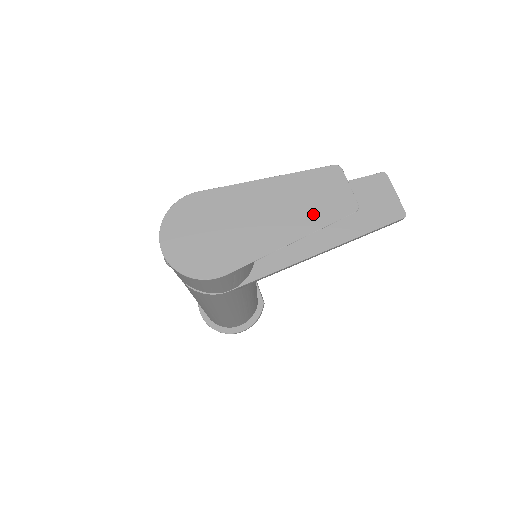
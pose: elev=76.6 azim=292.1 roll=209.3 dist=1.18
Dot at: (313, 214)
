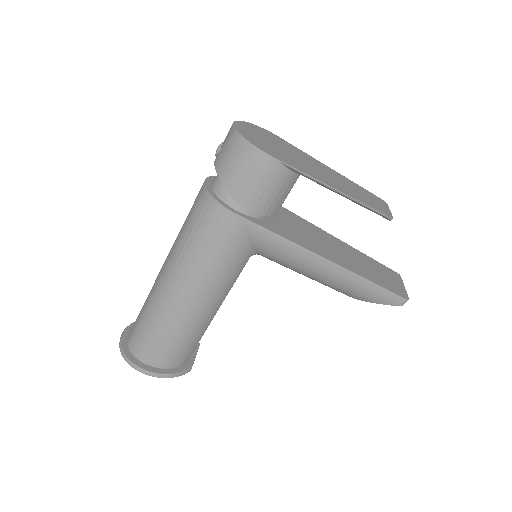
Dot at: (357, 195)
